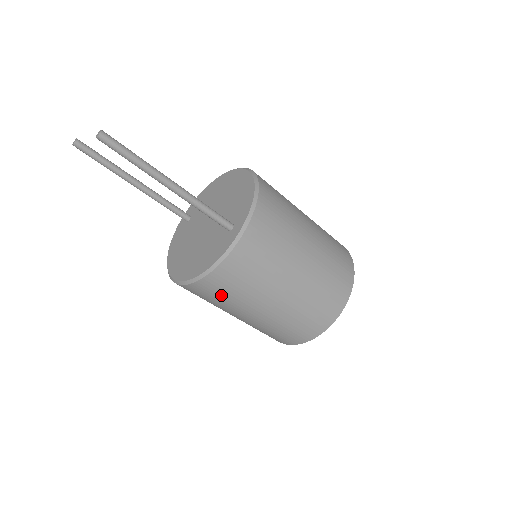
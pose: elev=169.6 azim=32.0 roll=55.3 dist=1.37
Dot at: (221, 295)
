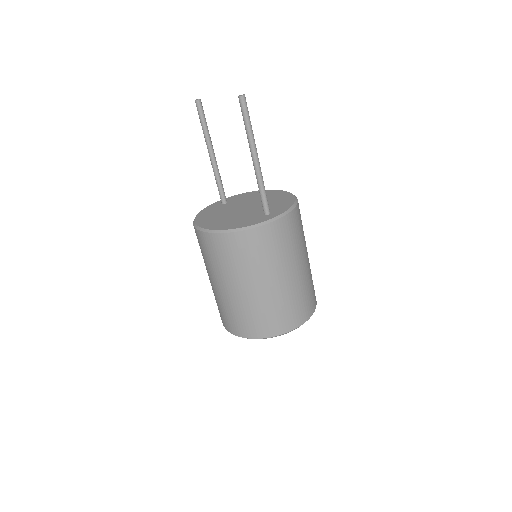
Dot at: (230, 256)
